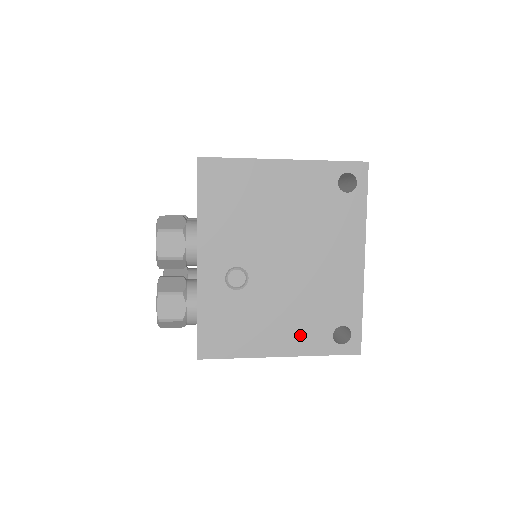
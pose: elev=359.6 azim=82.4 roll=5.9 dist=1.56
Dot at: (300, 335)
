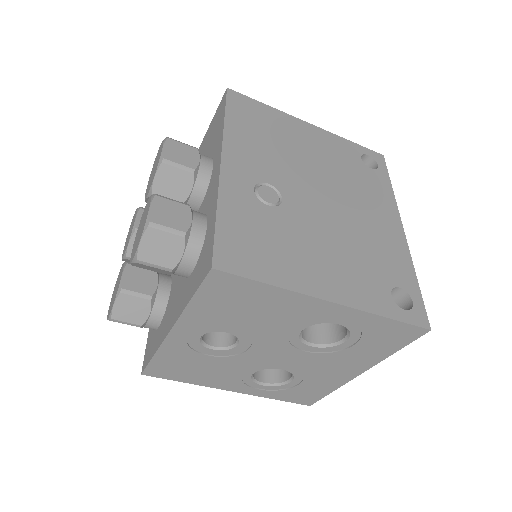
Dot at: (352, 282)
